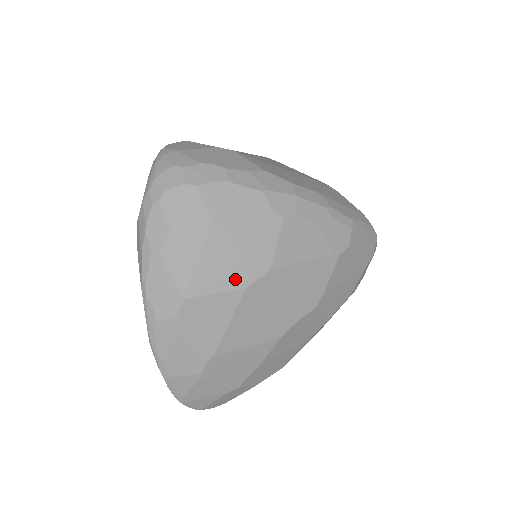
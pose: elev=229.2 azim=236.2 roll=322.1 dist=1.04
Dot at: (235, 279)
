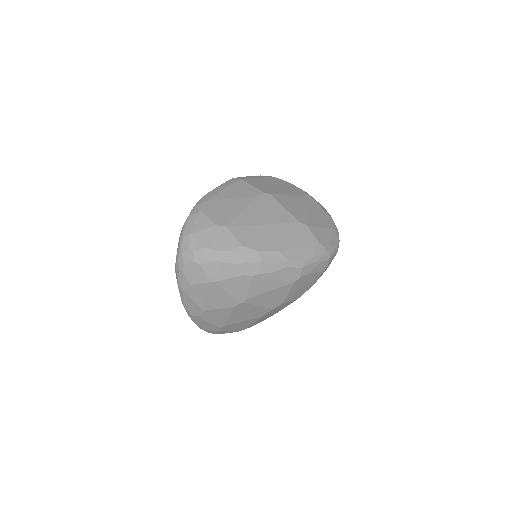
Dot at: (228, 304)
